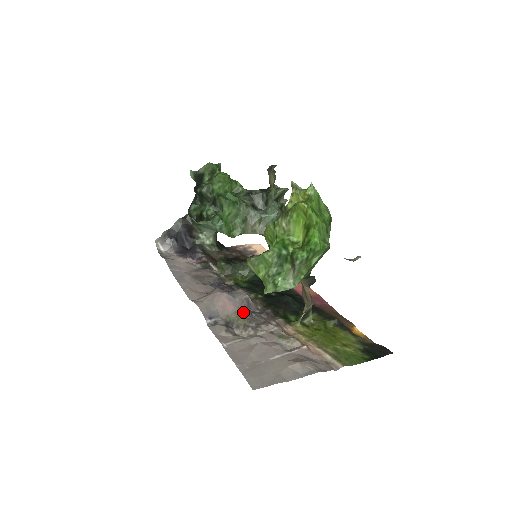
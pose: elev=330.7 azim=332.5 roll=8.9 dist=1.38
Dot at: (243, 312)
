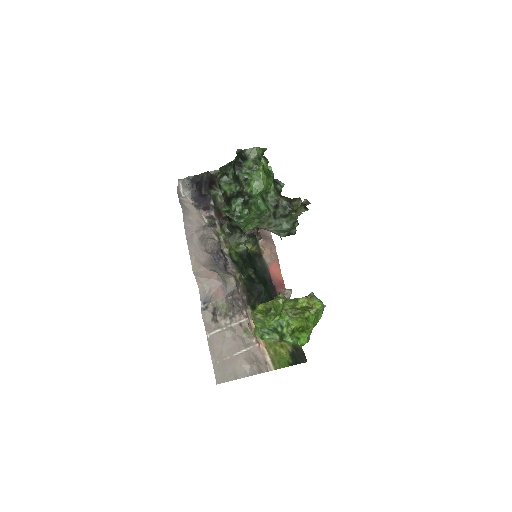
Dot at: (228, 299)
